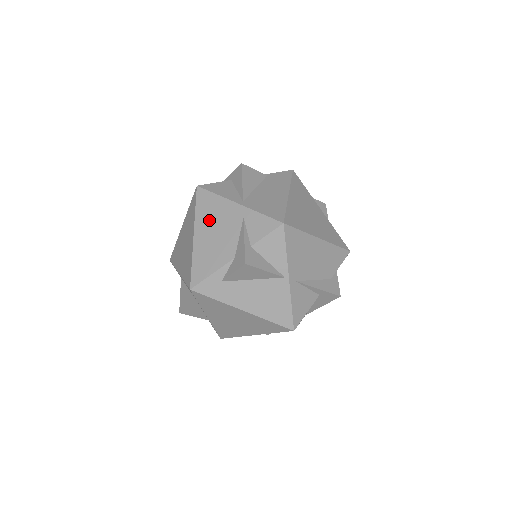
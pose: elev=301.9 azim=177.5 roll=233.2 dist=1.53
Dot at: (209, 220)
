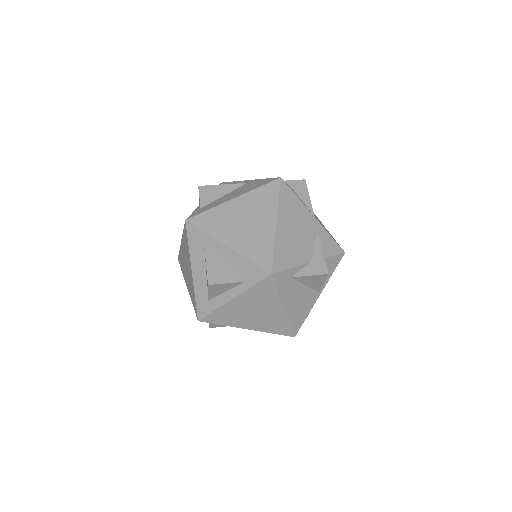
Dot at: (291, 216)
